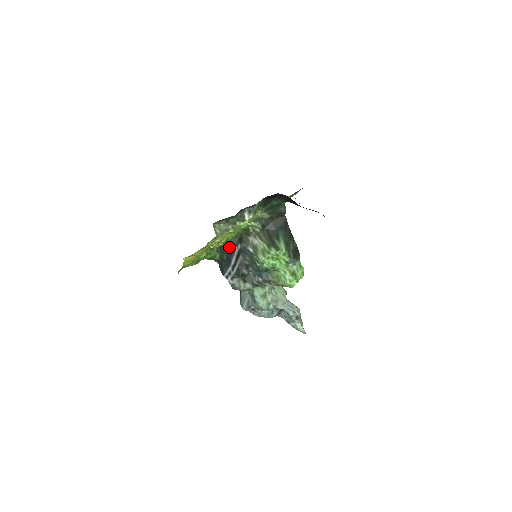
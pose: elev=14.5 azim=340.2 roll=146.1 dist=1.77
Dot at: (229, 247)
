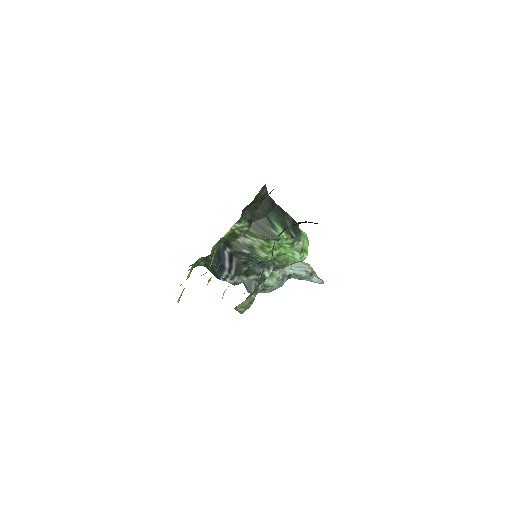
Dot at: (215, 254)
